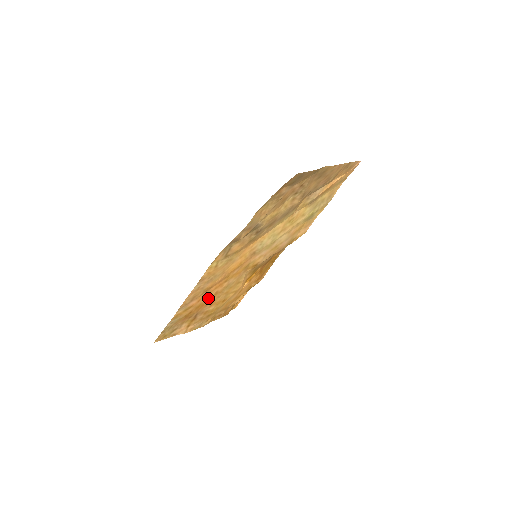
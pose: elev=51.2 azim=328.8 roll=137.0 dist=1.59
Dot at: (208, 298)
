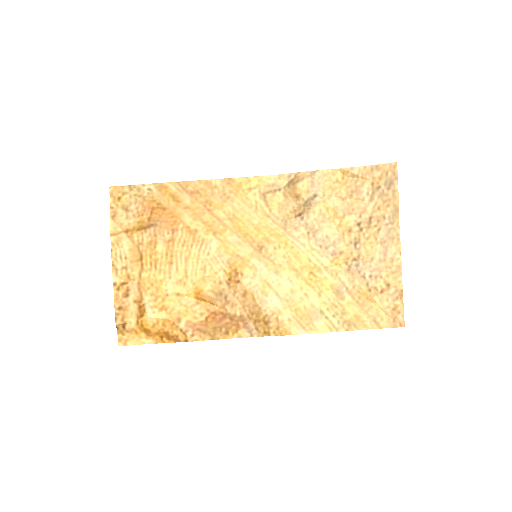
Dot at: (186, 224)
